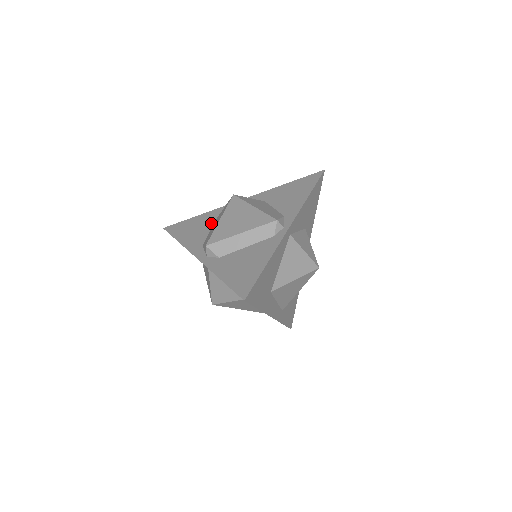
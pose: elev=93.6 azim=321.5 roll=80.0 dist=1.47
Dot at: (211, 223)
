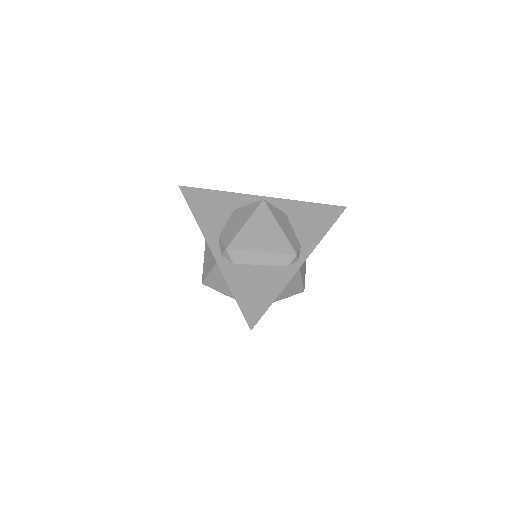
Dot at: (230, 211)
